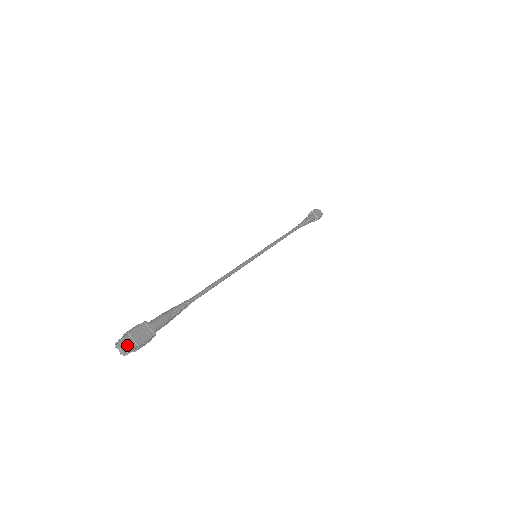
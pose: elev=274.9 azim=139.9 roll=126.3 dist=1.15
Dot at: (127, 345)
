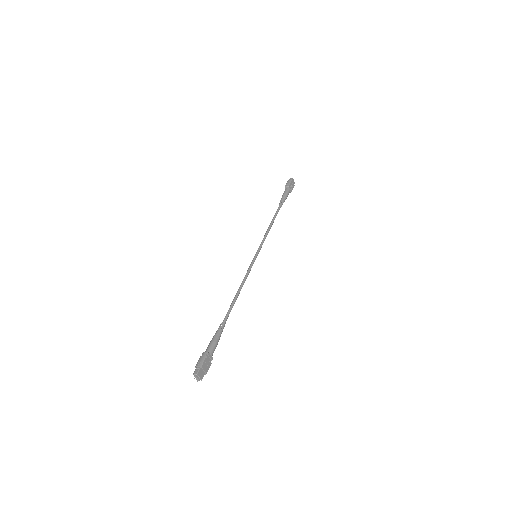
Dot at: (201, 375)
